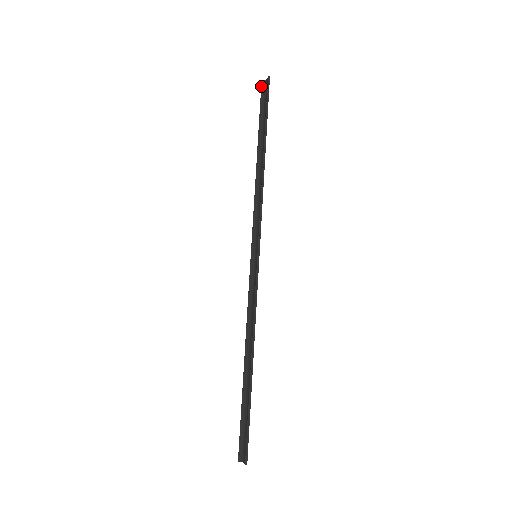
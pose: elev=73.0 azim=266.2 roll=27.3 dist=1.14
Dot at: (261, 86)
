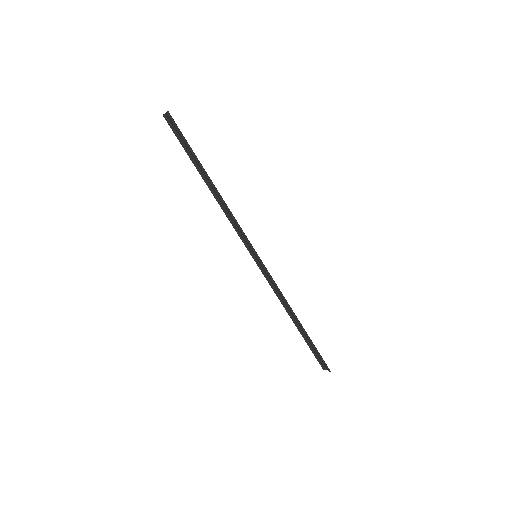
Dot at: occluded
